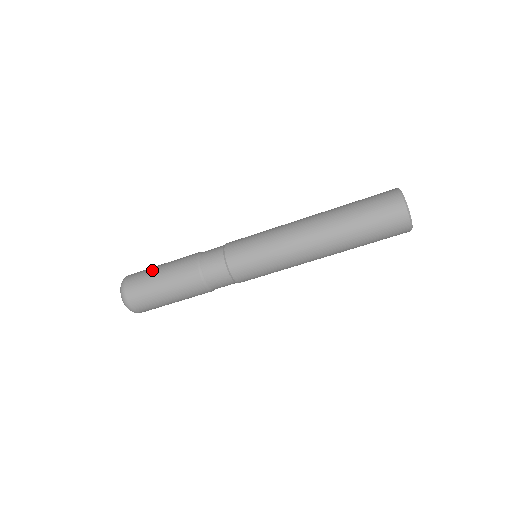
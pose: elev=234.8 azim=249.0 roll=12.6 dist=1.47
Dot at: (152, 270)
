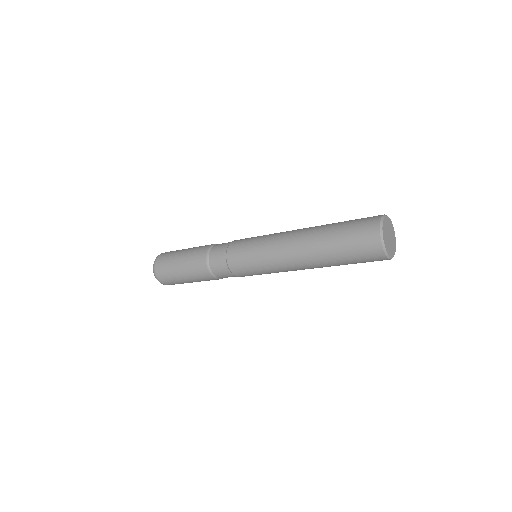
Dot at: (179, 280)
